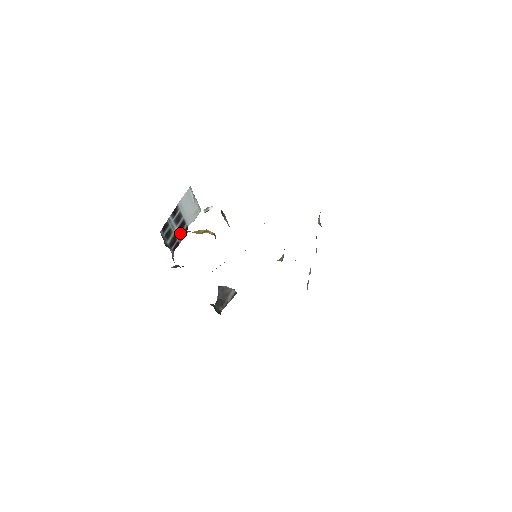
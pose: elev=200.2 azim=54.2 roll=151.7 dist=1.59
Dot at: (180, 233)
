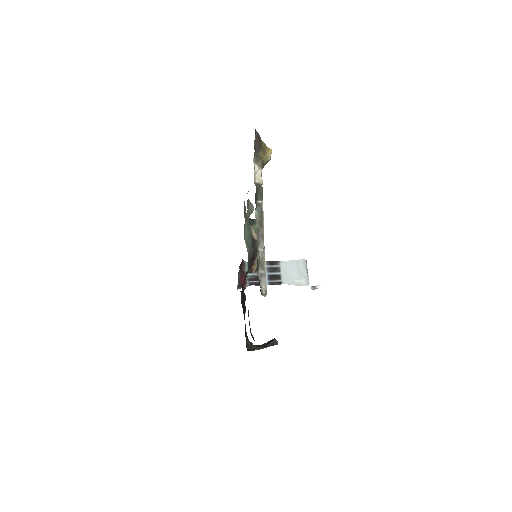
Dot at: (268, 280)
